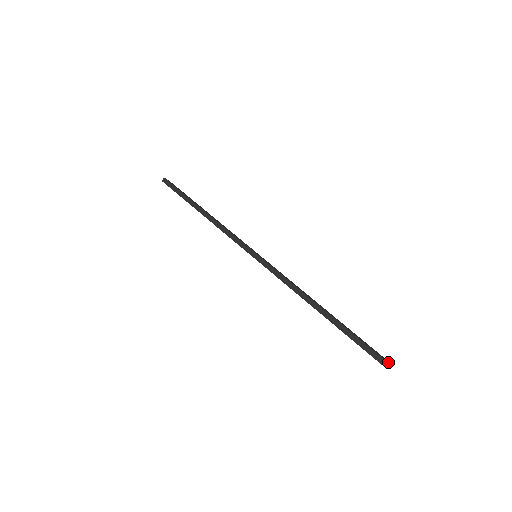
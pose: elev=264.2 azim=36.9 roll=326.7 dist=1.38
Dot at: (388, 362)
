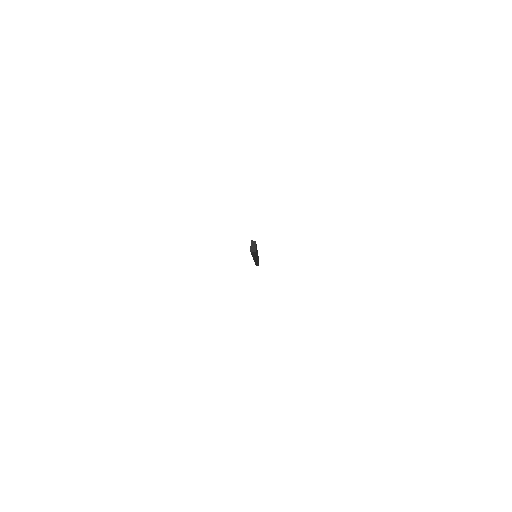
Dot at: occluded
